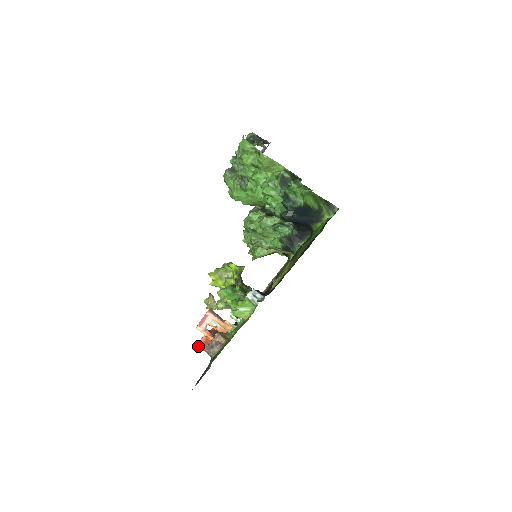
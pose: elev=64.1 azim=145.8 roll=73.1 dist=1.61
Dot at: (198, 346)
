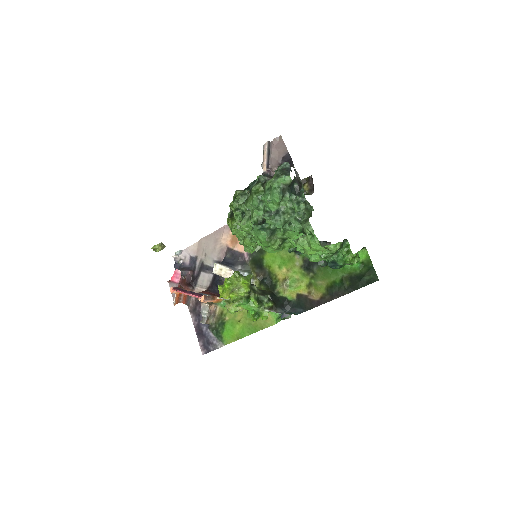
Dot at: (175, 304)
